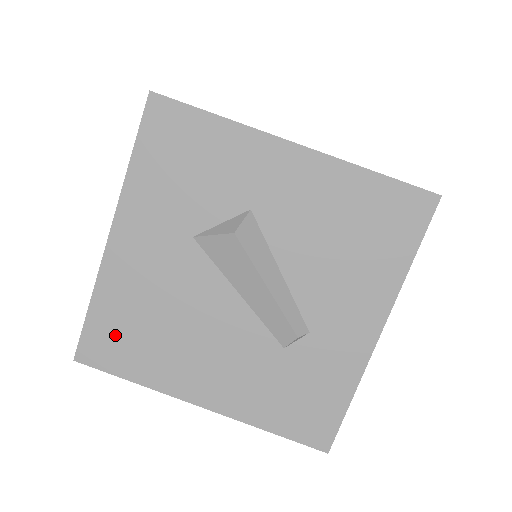
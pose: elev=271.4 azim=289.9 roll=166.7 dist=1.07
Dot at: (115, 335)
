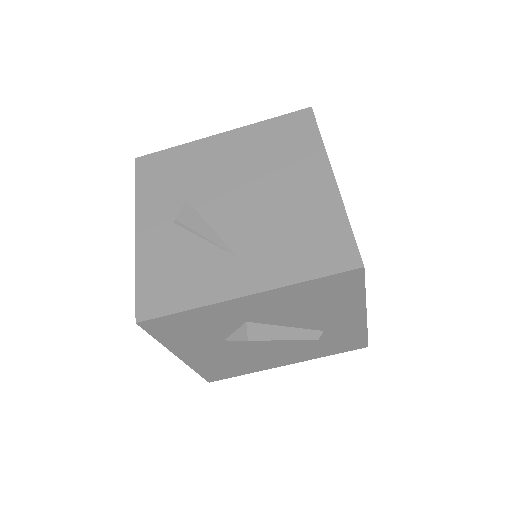
Dot at: (220, 372)
